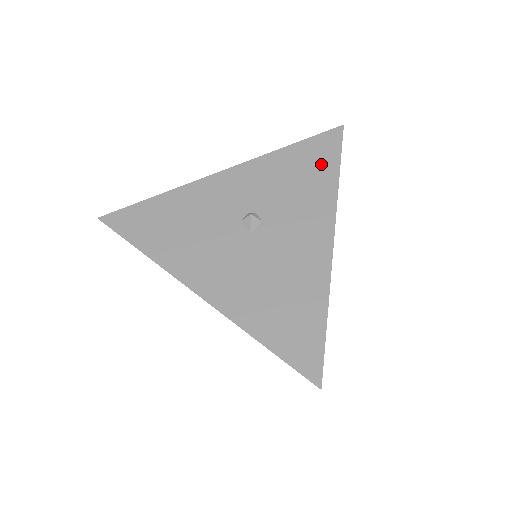
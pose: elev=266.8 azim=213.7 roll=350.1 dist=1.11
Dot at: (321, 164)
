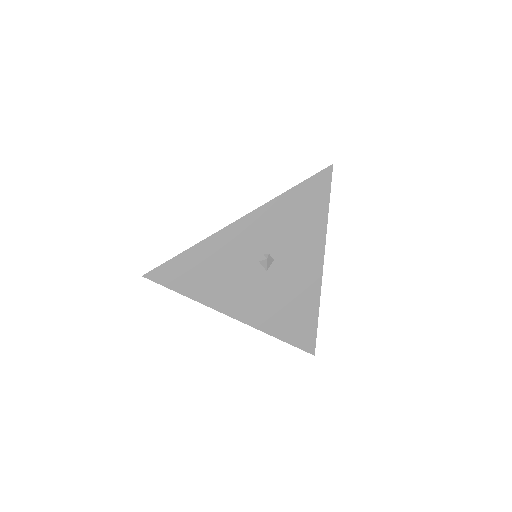
Dot at: (315, 205)
